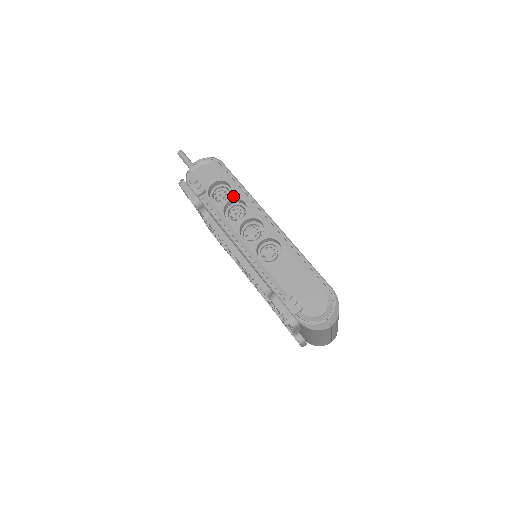
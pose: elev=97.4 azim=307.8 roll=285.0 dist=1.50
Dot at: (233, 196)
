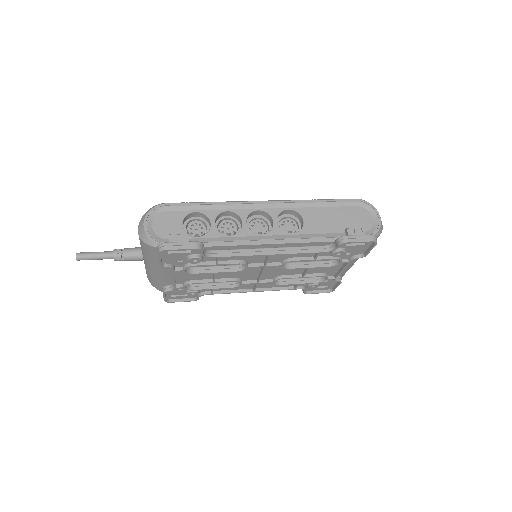
Dot at: (213, 216)
